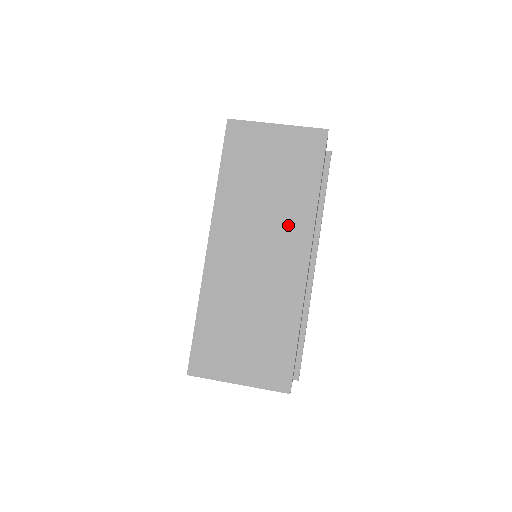
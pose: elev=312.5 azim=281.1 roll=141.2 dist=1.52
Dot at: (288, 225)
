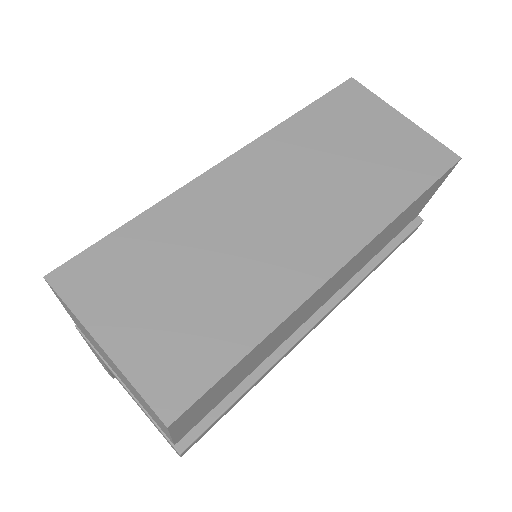
Dot at: (345, 209)
